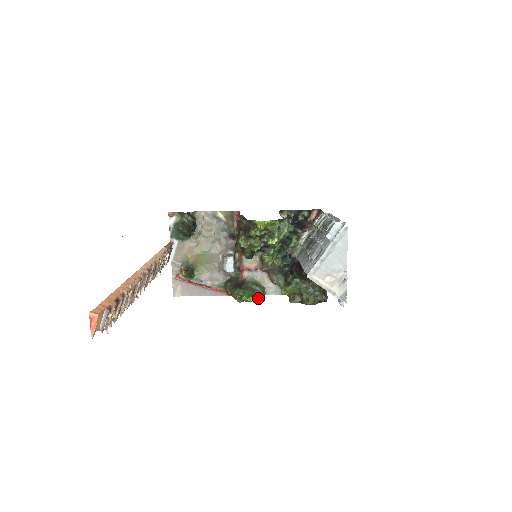
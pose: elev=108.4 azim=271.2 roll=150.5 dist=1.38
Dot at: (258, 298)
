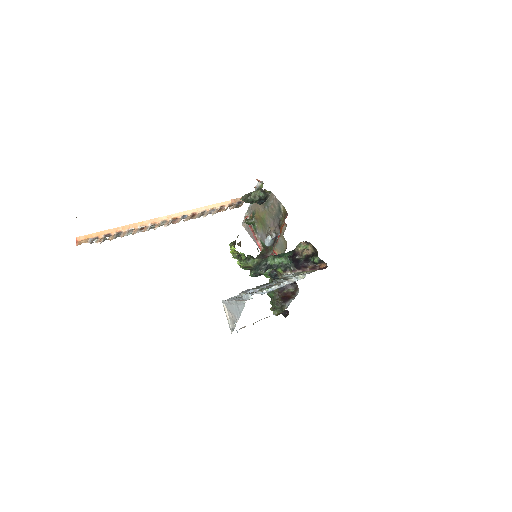
Dot at: (264, 274)
